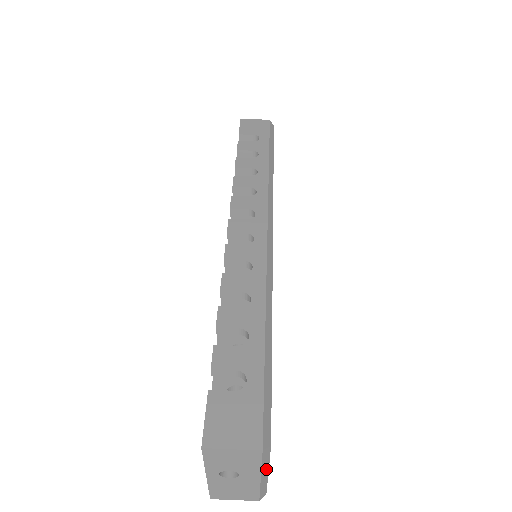
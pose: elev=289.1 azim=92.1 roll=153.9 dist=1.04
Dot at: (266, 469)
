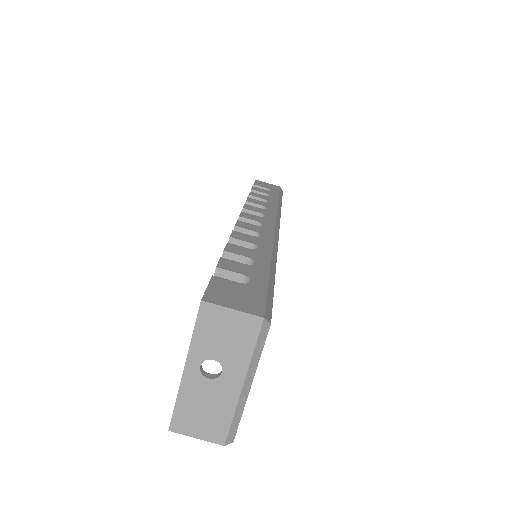
Dot at: (252, 374)
